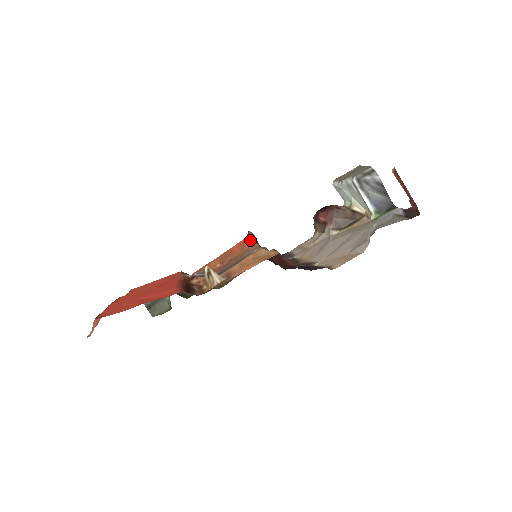
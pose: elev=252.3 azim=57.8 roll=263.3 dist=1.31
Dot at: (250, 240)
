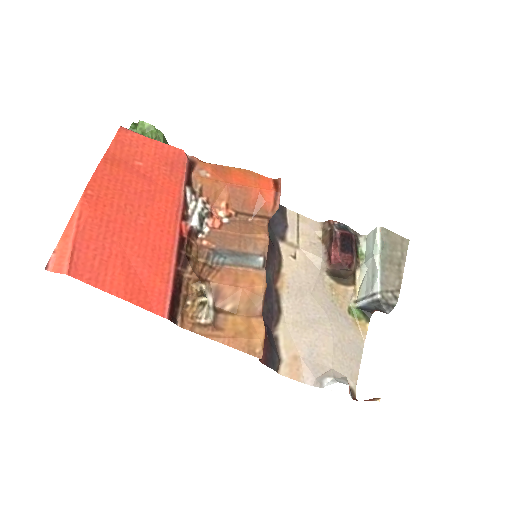
Dot at: (271, 207)
